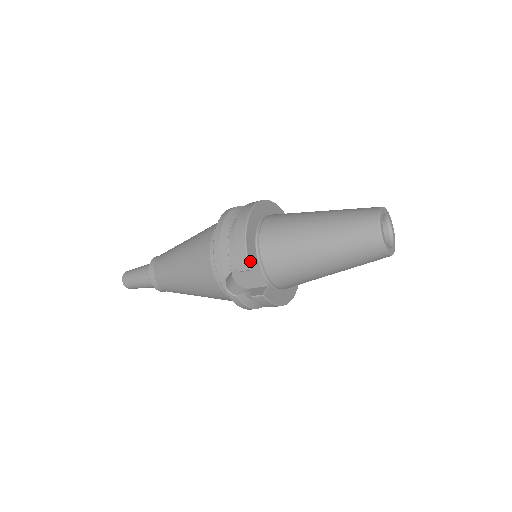
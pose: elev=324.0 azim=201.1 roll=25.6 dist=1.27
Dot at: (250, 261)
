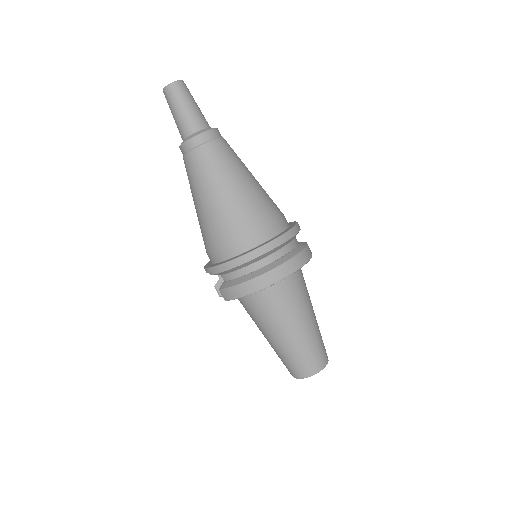
Dot at: (231, 299)
